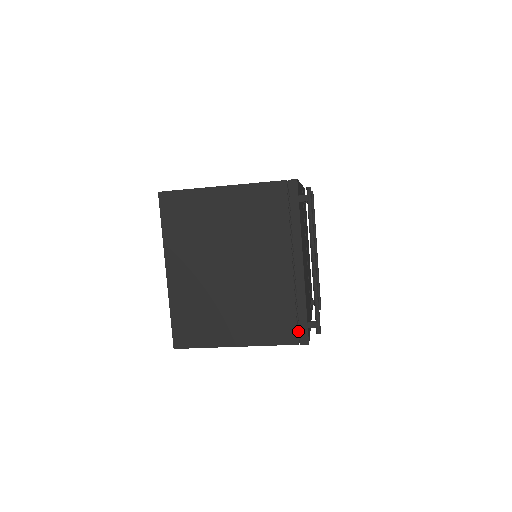
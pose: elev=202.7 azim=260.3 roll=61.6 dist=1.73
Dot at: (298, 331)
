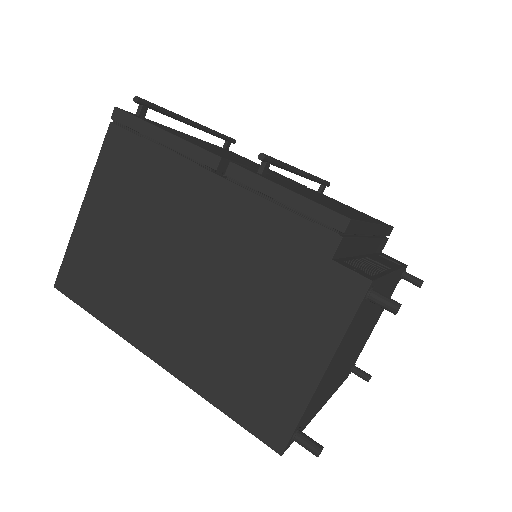
Dot at: occluded
